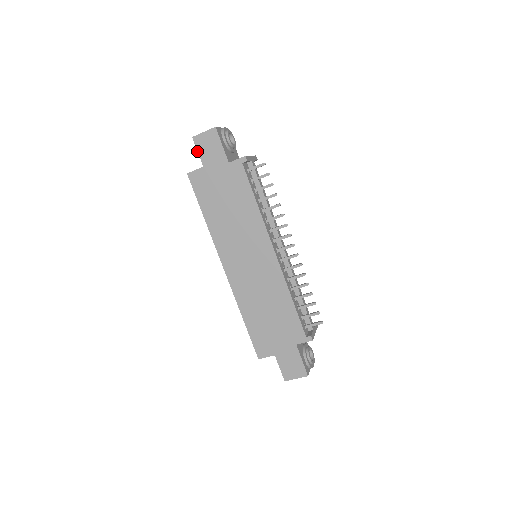
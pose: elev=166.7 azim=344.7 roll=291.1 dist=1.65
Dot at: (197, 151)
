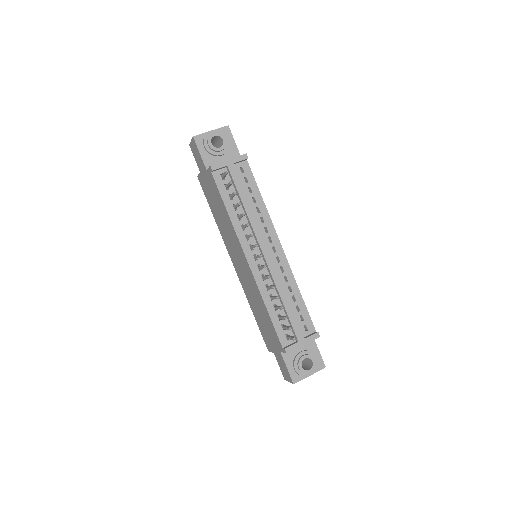
Dot at: occluded
